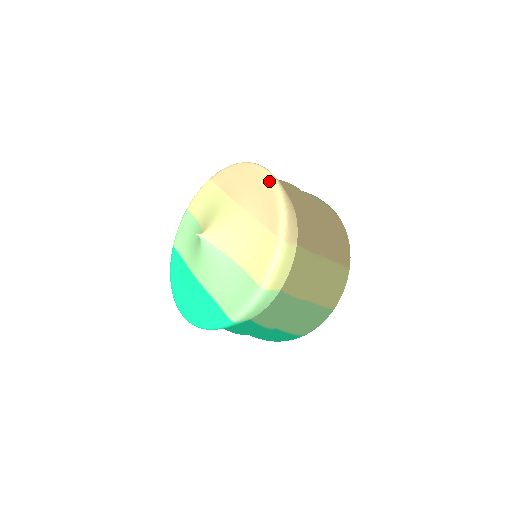
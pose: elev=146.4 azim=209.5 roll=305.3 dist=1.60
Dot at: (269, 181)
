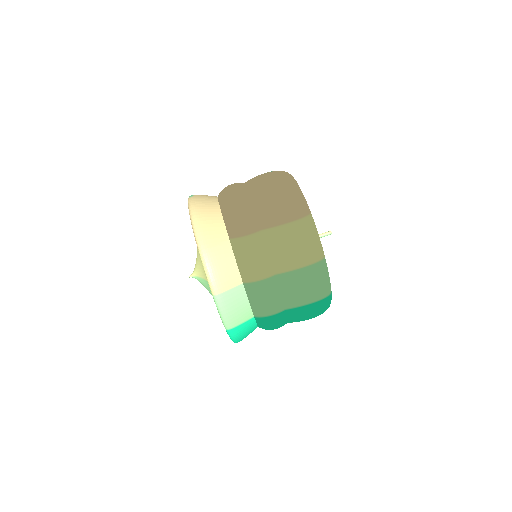
Dot at: occluded
